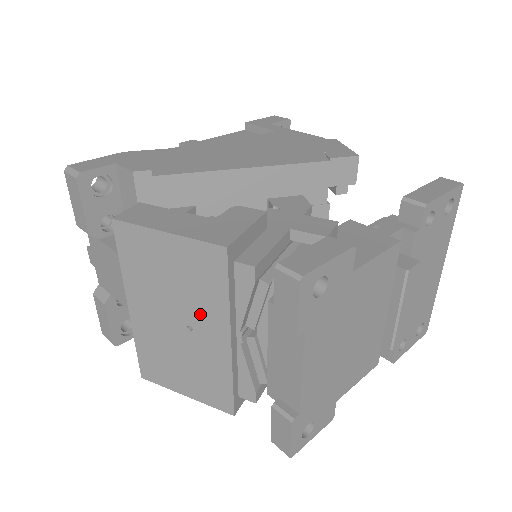
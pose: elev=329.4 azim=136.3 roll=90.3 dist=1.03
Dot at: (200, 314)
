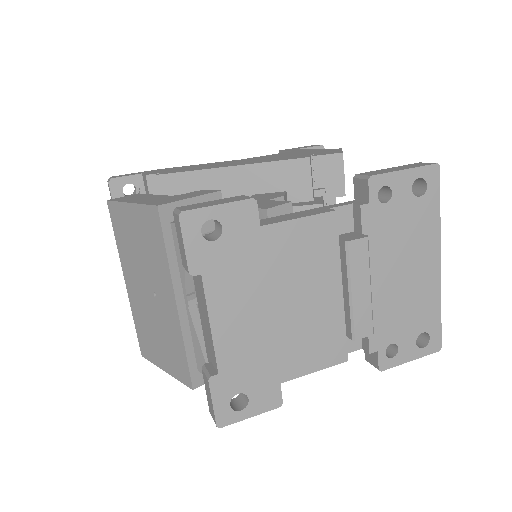
Dot at: (157, 278)
